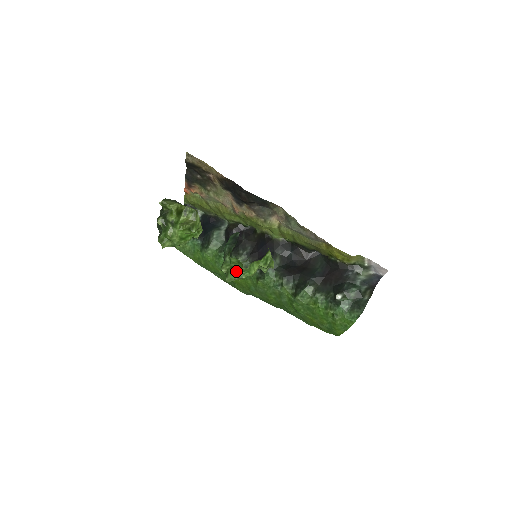
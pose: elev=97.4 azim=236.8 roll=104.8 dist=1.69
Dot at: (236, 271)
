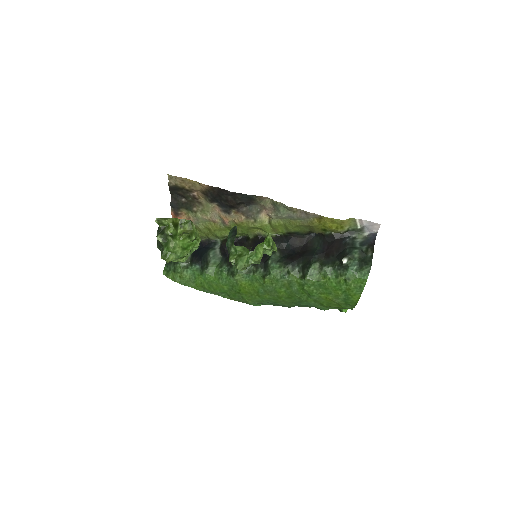
Dot at: (244, 257)
